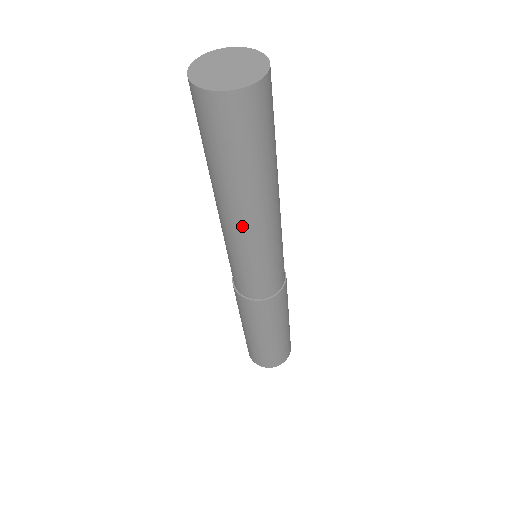
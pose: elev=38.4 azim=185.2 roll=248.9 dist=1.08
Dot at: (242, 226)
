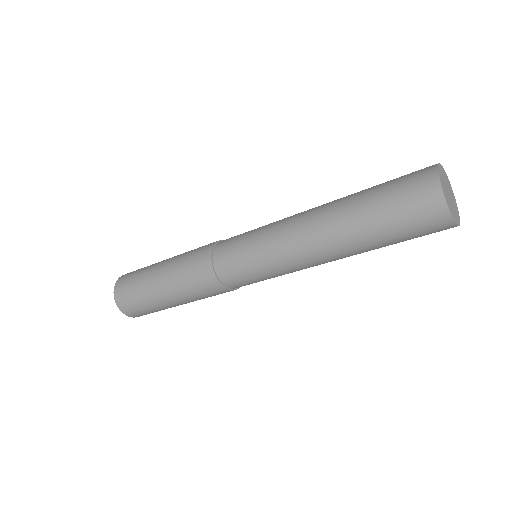
Dot at: (305, 237)
